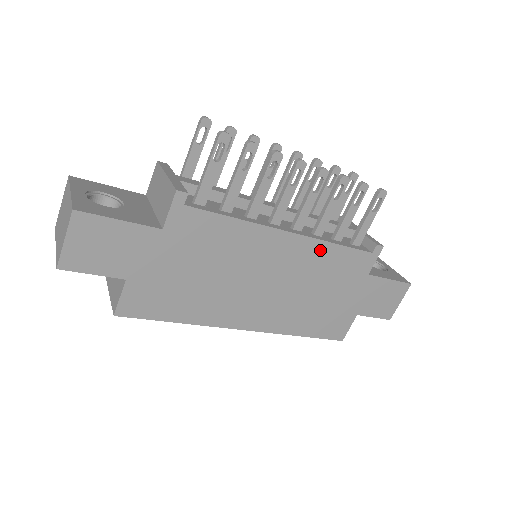
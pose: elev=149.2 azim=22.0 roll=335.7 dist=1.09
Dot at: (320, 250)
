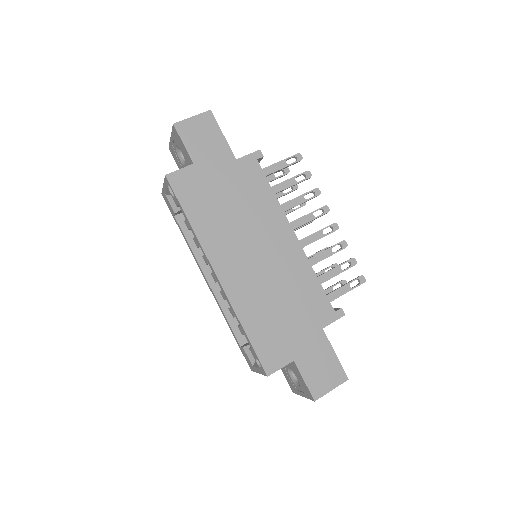
Dot at: (304, 269)
